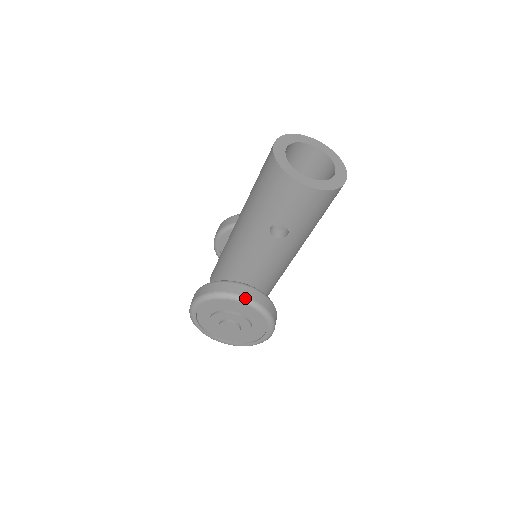
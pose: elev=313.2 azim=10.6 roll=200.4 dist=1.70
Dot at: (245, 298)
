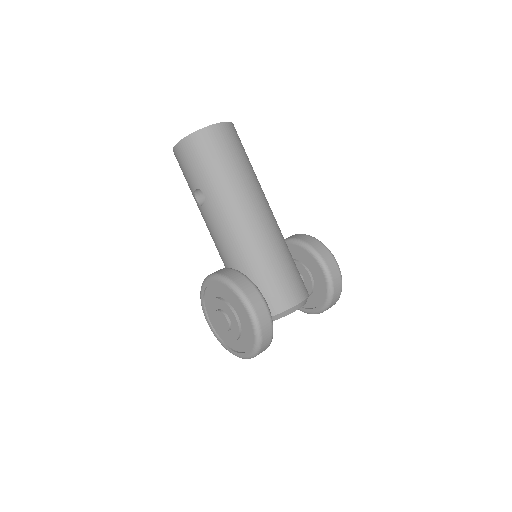
Dot at: (210, 275)
